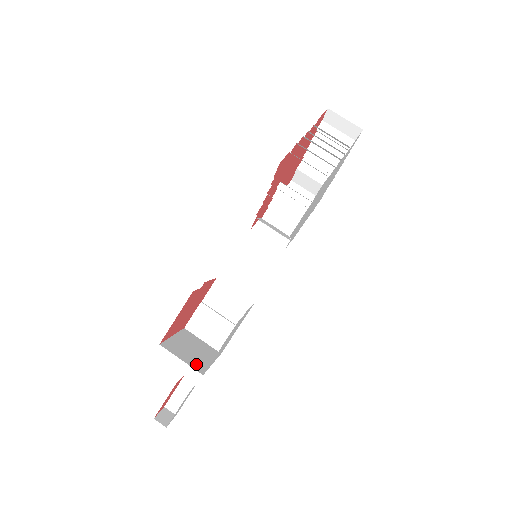
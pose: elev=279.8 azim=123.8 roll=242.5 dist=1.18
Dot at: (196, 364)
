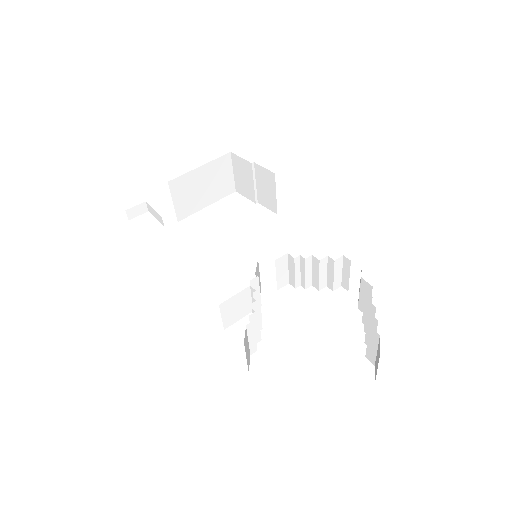
Dot at: (185, 208)
